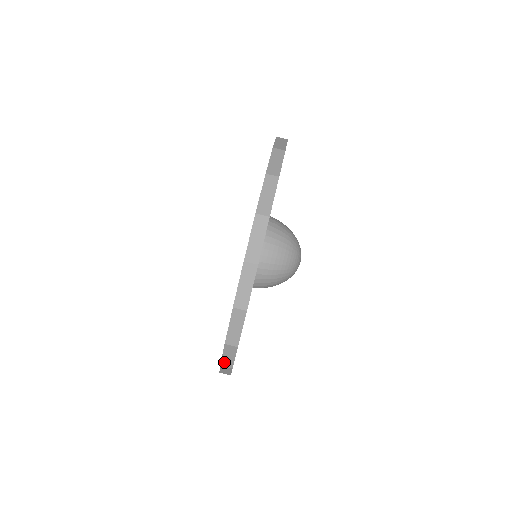
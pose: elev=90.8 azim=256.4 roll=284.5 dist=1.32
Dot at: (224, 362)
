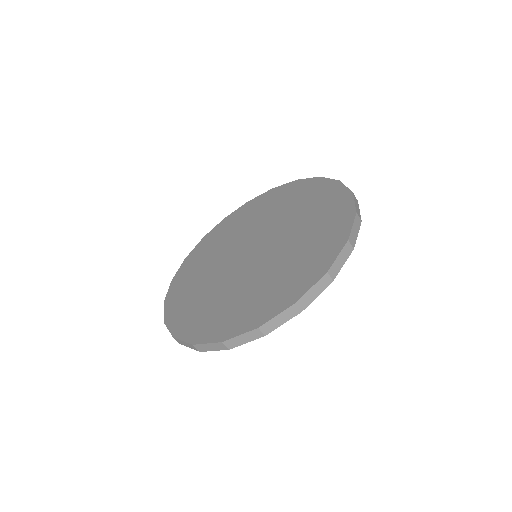
Dot at: (200, 346)
